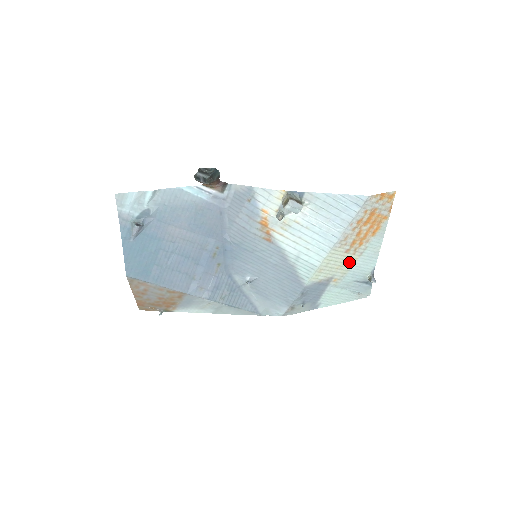
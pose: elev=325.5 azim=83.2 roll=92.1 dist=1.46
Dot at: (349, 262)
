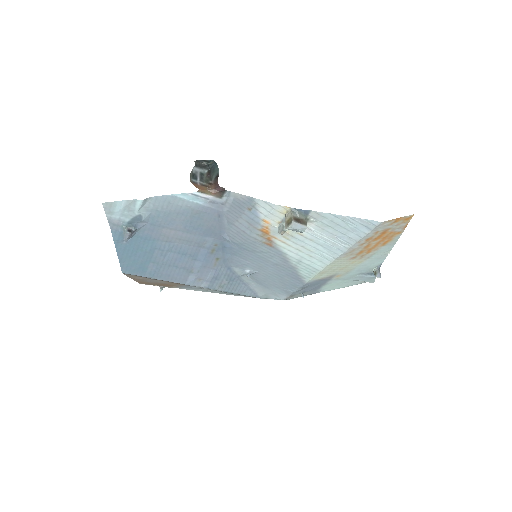
Dot at: (354, 264)
